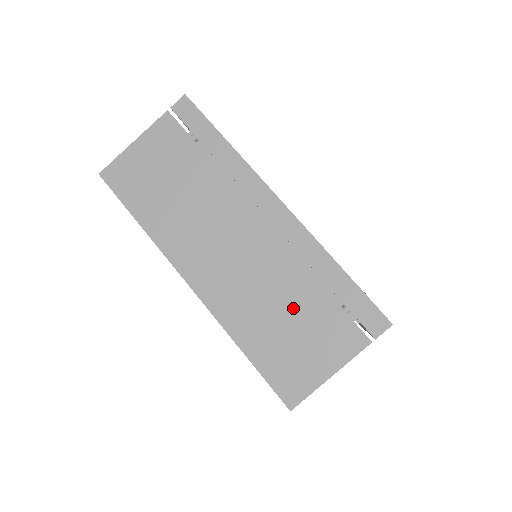
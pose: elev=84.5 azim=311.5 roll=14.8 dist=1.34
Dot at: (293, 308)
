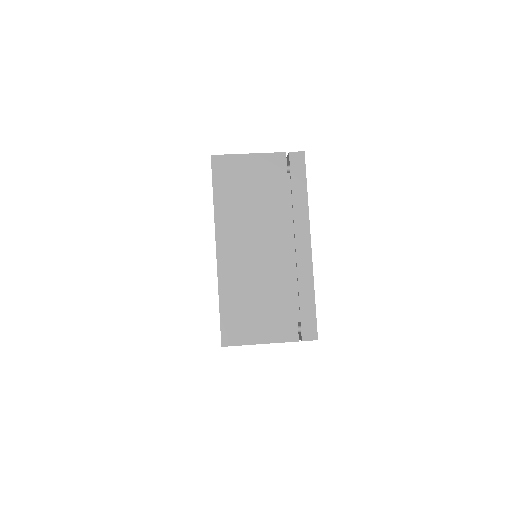
Dot at: occluded
